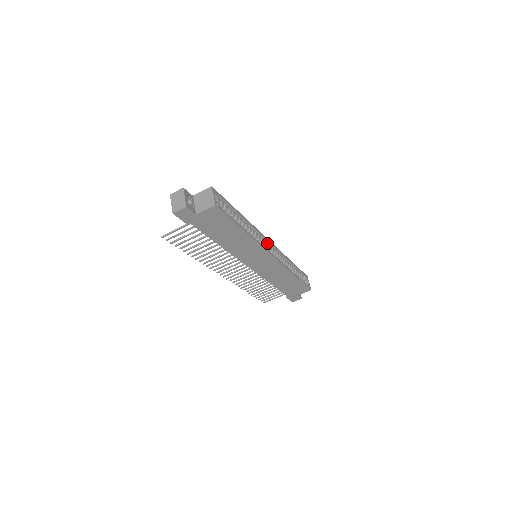
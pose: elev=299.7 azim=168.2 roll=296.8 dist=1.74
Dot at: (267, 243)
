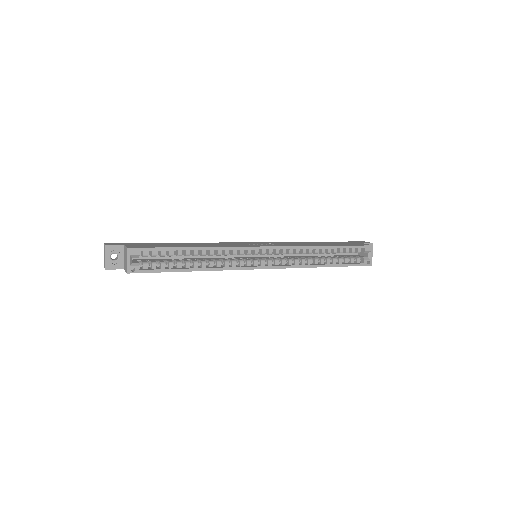
Dot at: (262, 250)
